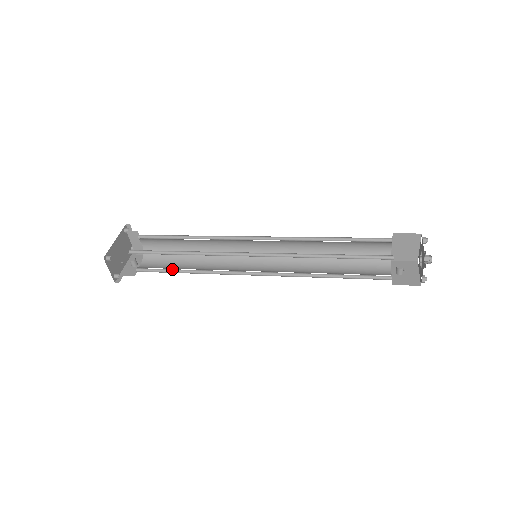
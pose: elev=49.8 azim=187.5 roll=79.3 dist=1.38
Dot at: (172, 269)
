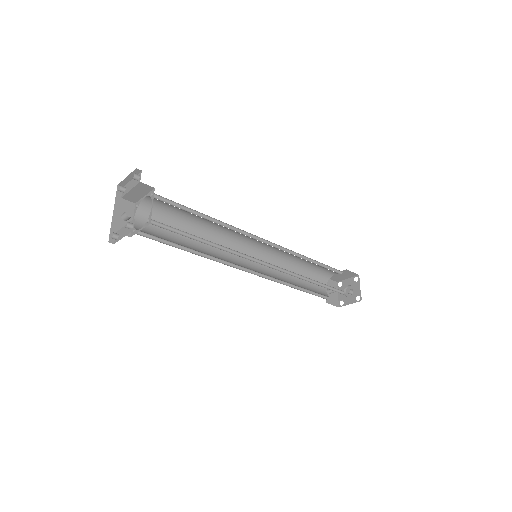
Dot at: (175, 243)
